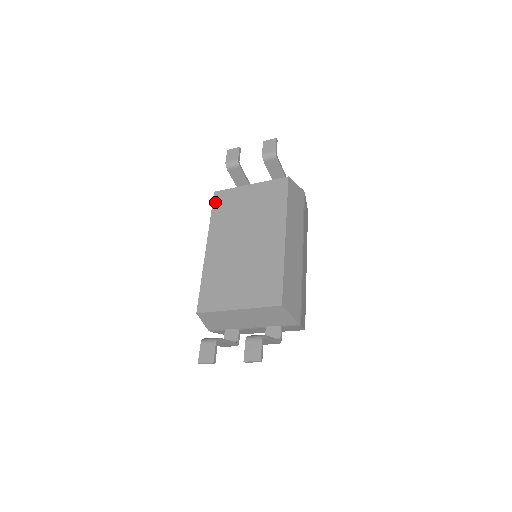
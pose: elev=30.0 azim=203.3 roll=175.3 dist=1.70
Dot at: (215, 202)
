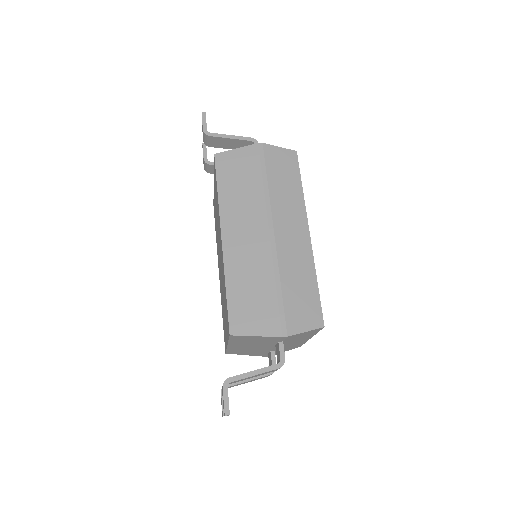
Dot at: (214, 217)
